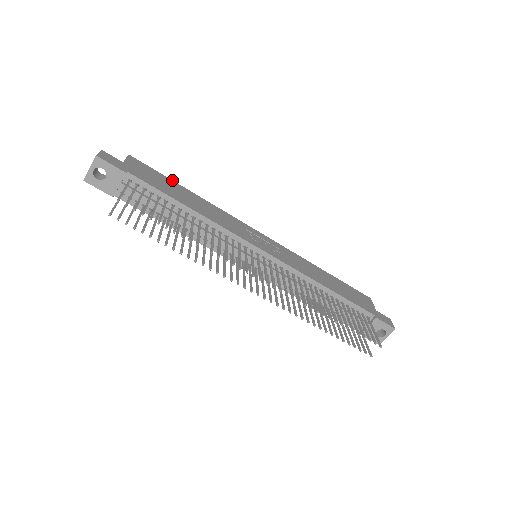
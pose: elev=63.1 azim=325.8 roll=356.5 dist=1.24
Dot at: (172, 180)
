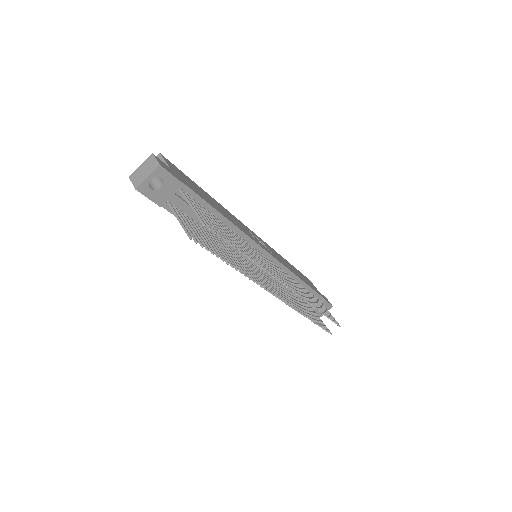
Dot at: (193, 181)
